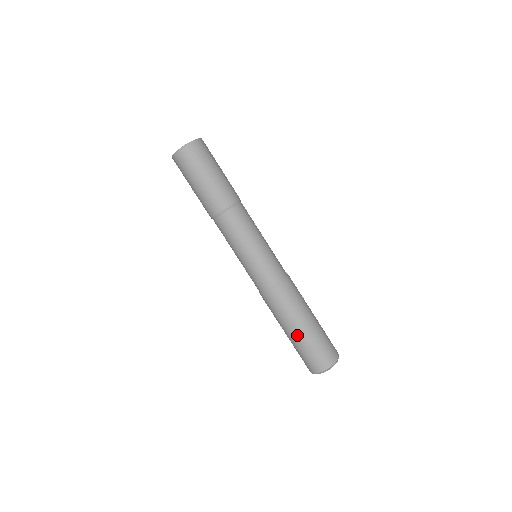
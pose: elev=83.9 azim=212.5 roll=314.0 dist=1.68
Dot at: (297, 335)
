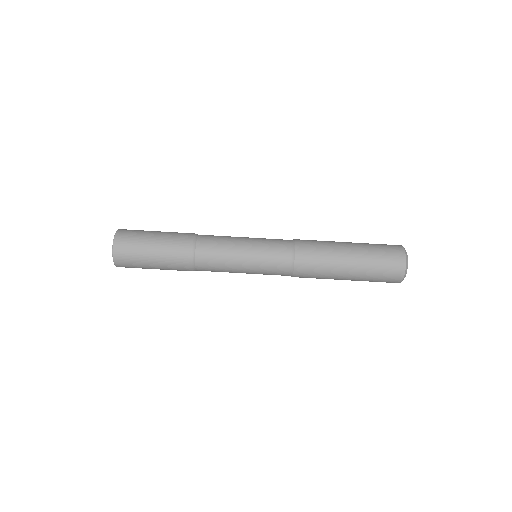
Dot at: (354, 268)
